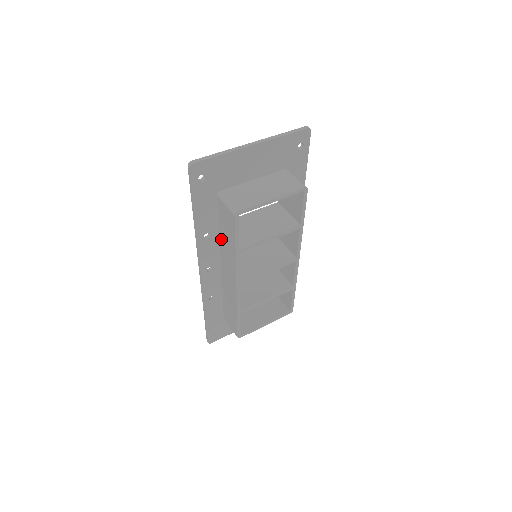
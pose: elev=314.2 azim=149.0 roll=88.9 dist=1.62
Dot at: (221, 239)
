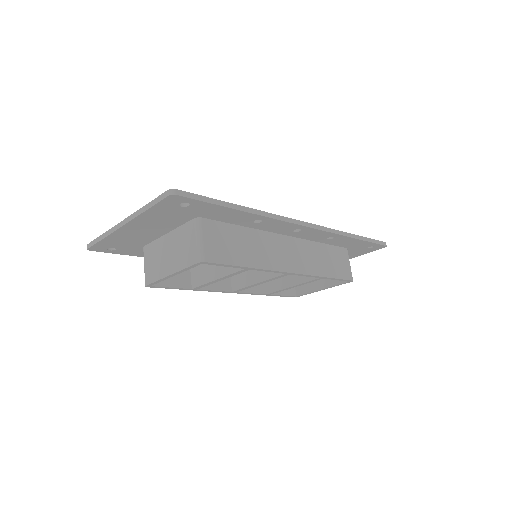
Dot at: occluded
